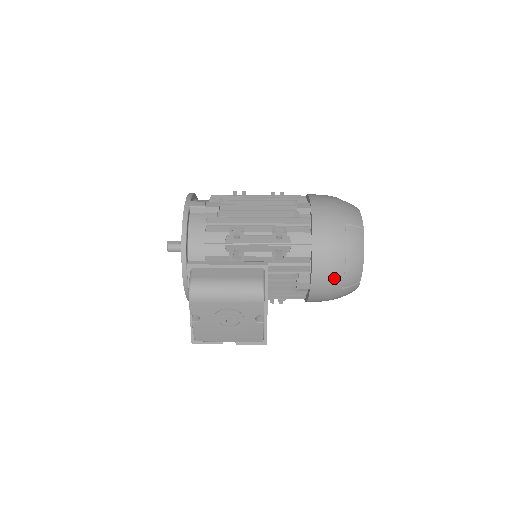
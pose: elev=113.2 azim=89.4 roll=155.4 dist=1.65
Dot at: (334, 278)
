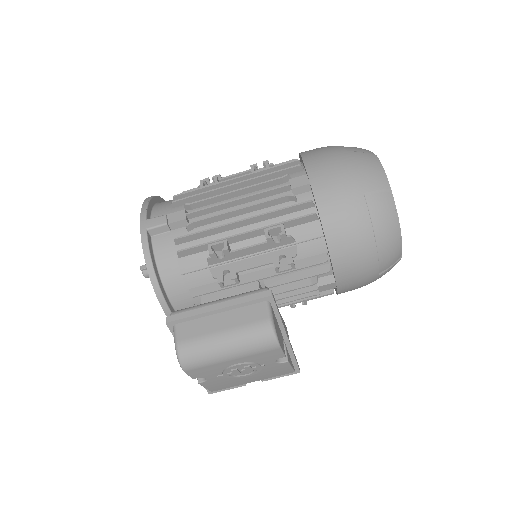
Dot at: (366, 269)
